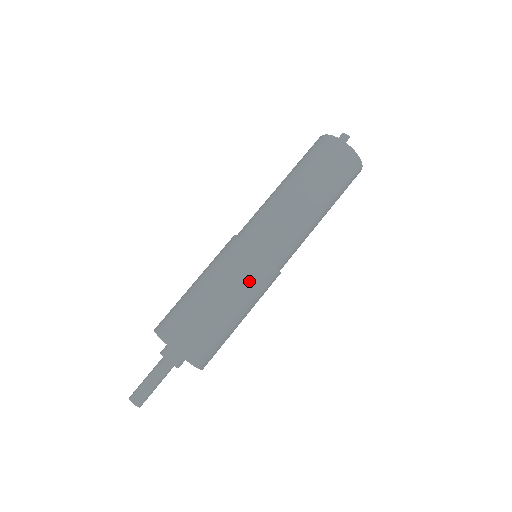
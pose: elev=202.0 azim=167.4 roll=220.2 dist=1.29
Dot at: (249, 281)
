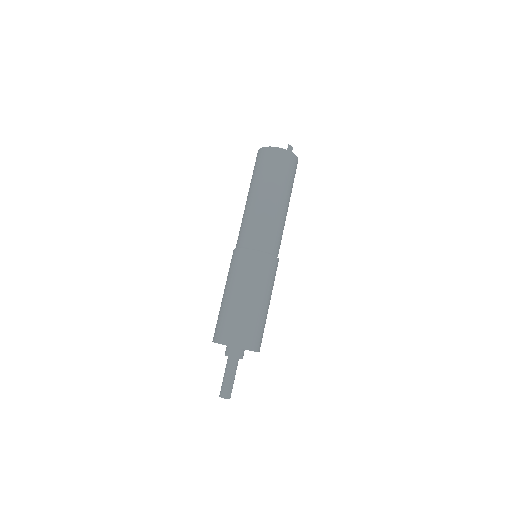
Dot at: occluded
